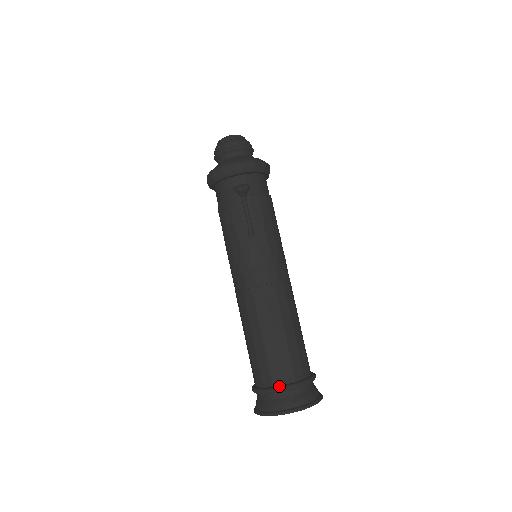
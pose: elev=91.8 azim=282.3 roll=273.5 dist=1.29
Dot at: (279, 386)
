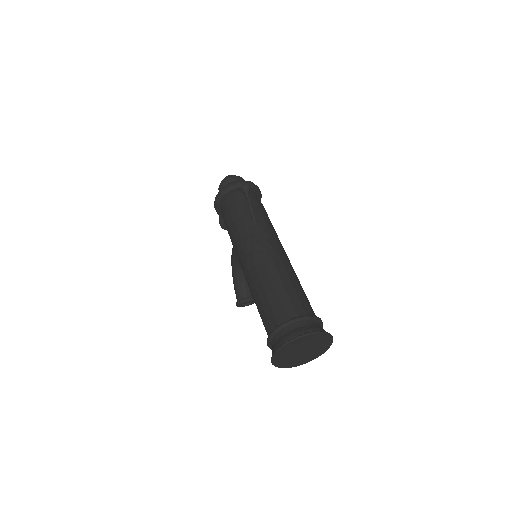
Dot at: (293, 318)
